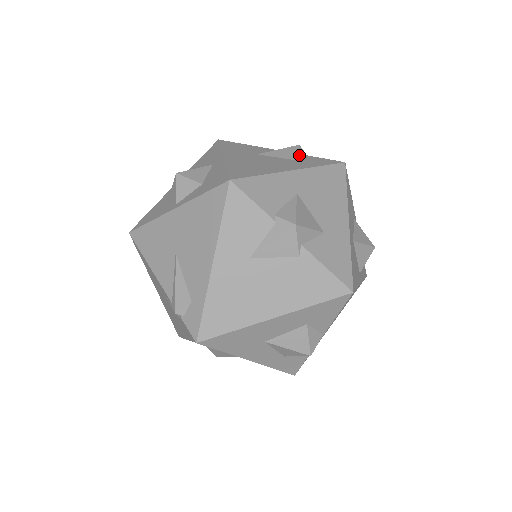
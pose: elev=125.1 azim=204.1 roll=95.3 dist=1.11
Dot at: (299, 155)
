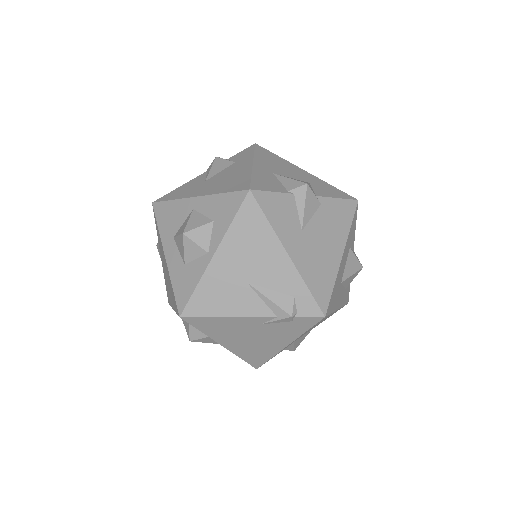
Dot at: (228, 160)
